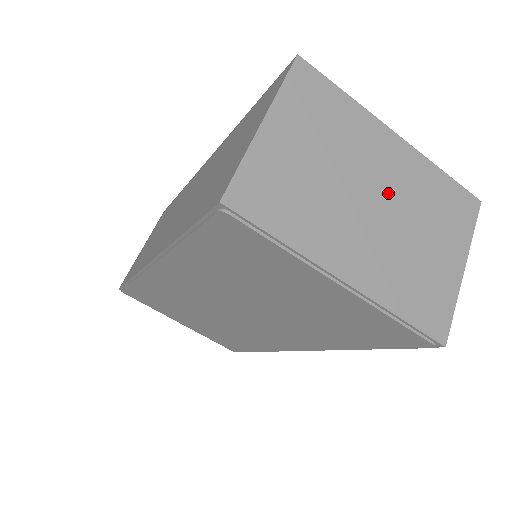
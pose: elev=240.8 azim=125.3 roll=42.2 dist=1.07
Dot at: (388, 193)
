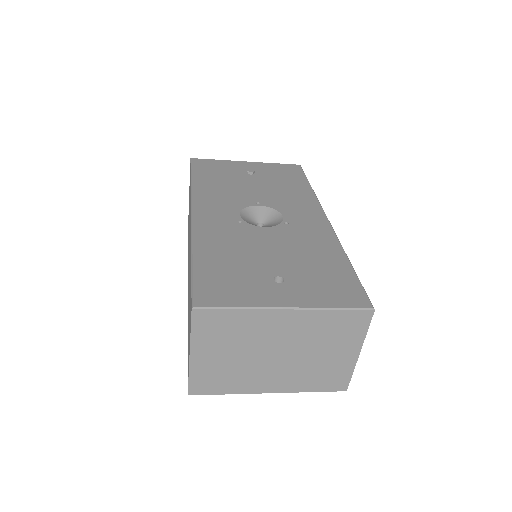
Dot at: (288, 345)
